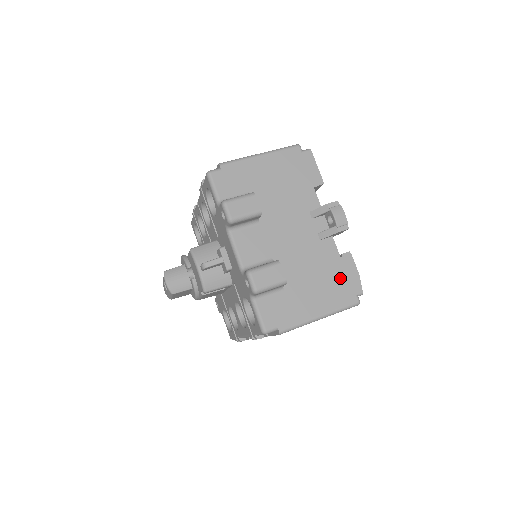
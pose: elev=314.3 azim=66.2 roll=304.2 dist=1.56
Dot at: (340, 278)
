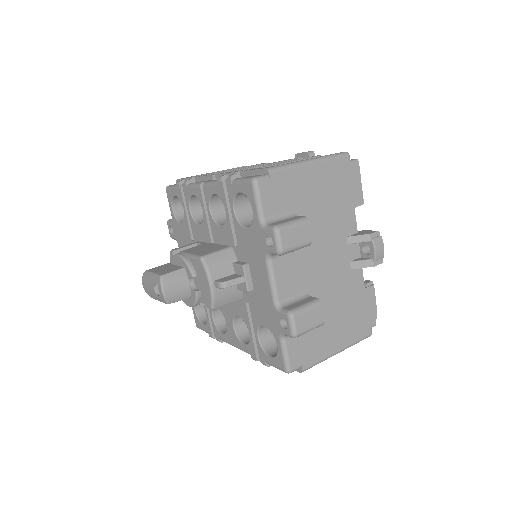
Dot at: (361, 310)
